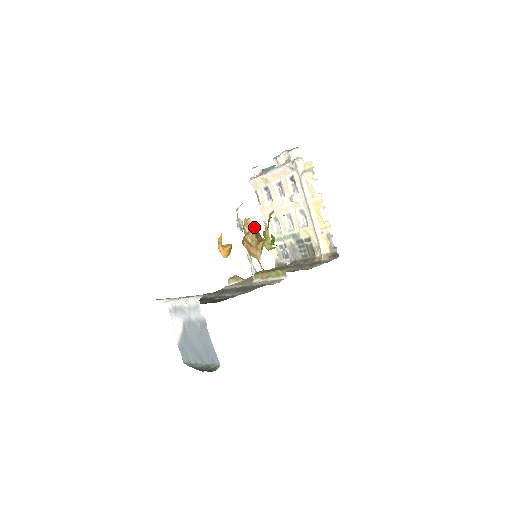
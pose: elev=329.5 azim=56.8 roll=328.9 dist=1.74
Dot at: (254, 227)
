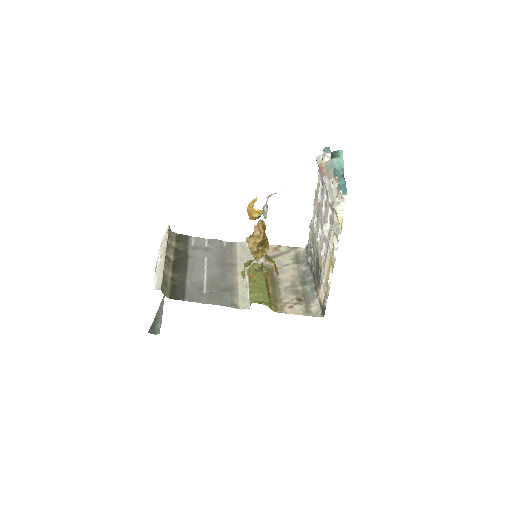
Dot at: (260, 237)
